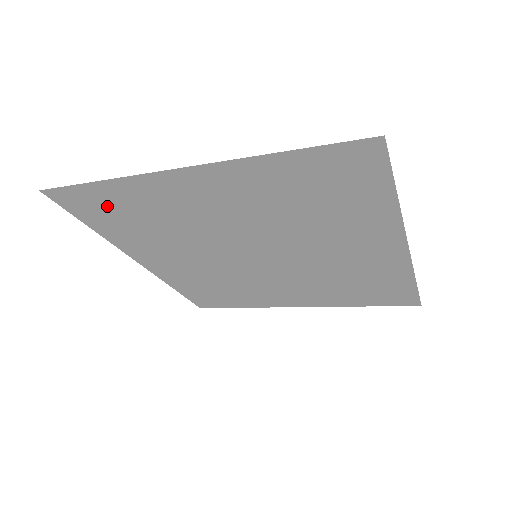
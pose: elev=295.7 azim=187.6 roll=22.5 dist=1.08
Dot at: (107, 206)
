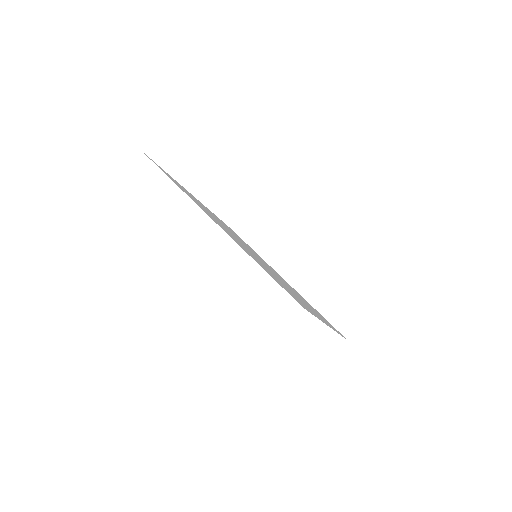
Dot at: occluded
